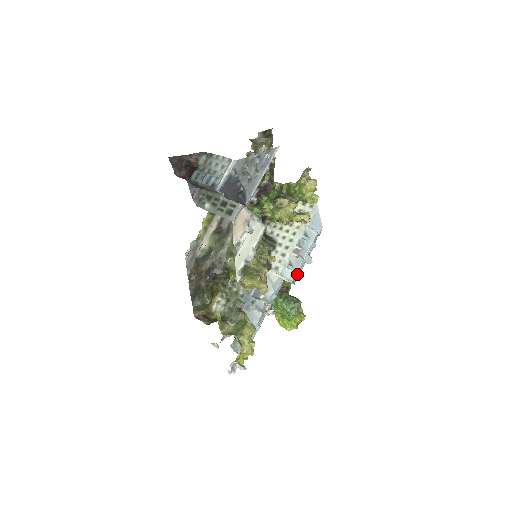
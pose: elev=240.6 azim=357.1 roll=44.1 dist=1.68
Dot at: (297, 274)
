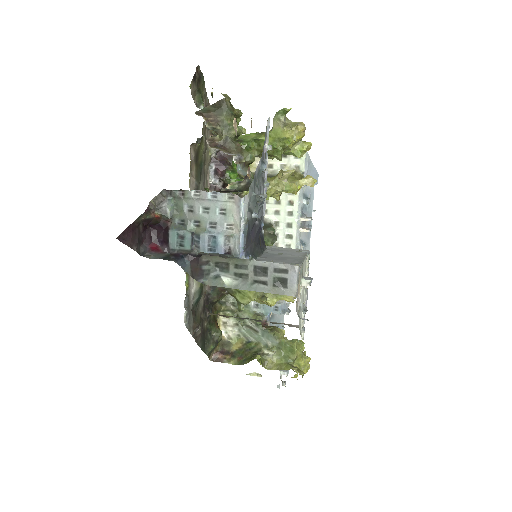
Dot at: occluded
